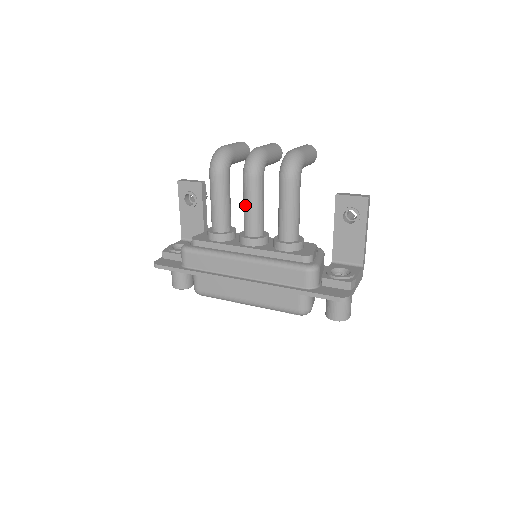
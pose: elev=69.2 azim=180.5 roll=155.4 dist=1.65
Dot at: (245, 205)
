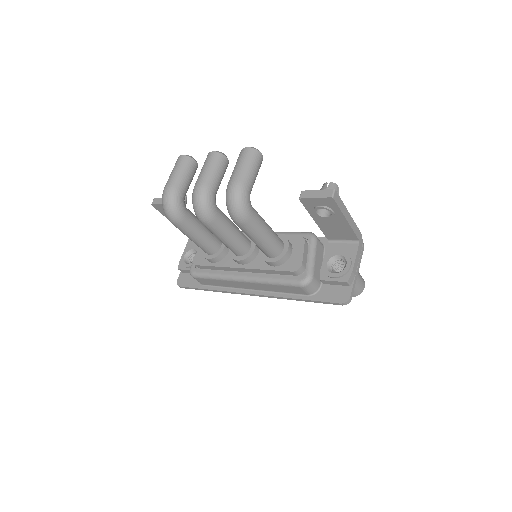
Dot at: occluded
